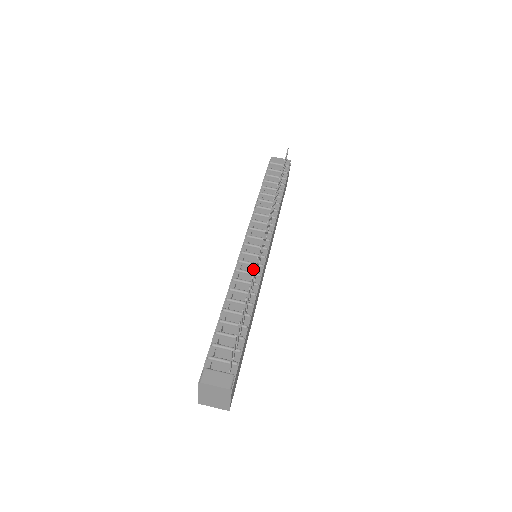
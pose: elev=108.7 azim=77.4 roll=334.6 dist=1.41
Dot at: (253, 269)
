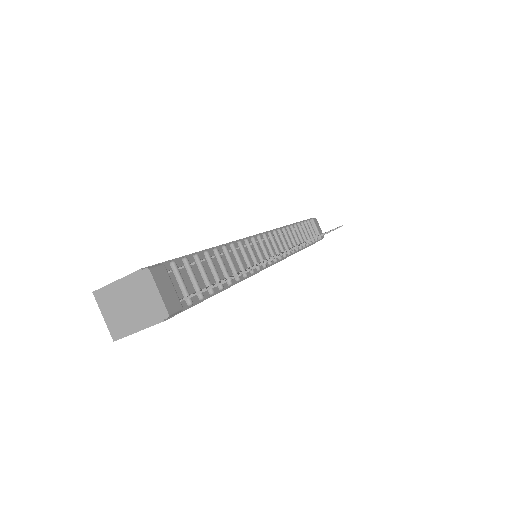
Dot at: (257, 258)
